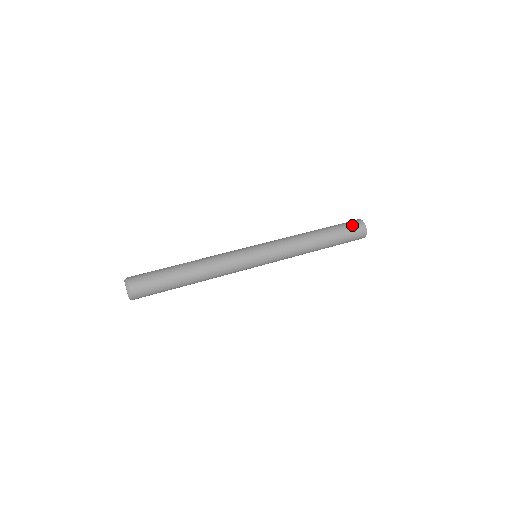
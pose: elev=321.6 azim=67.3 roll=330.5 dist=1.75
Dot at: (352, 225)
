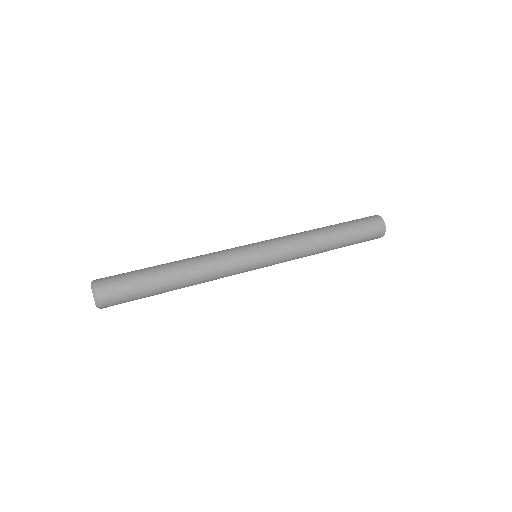
Dot at: (366, 218)
